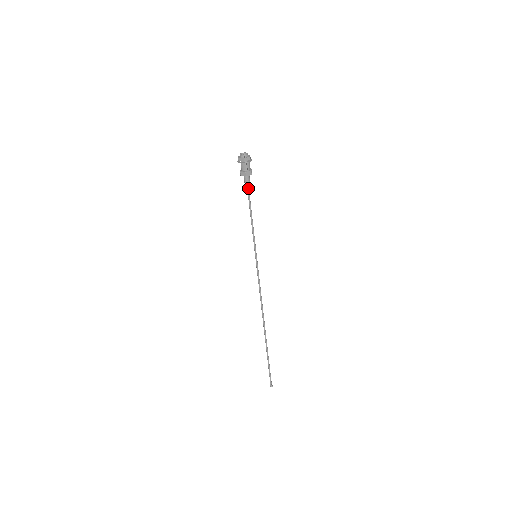
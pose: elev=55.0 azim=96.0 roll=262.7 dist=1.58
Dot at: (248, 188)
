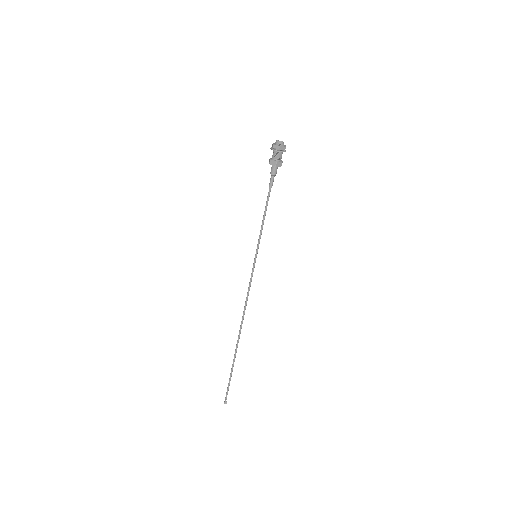
Dot at: (272, 180)
